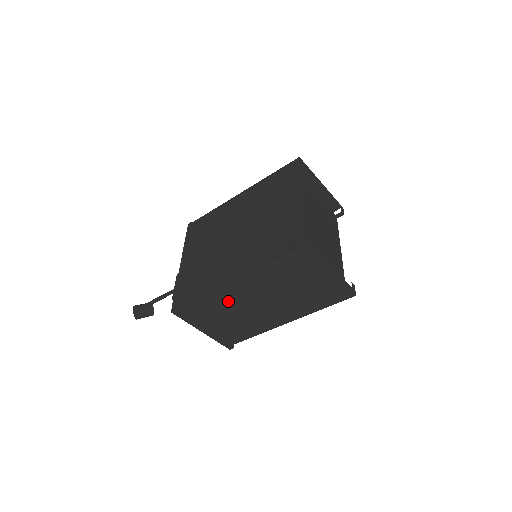
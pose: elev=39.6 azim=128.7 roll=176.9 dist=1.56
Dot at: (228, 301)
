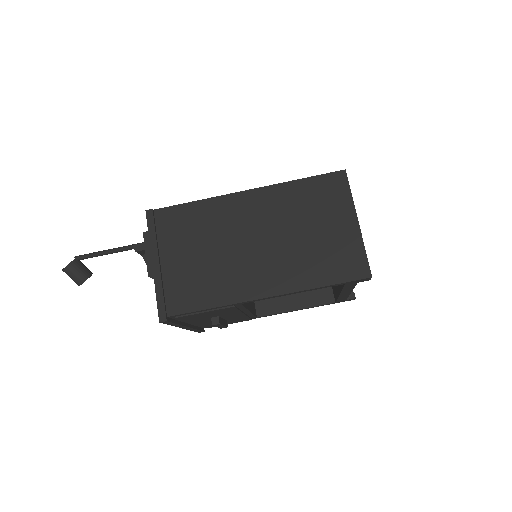
Dot at: (220, 223)
